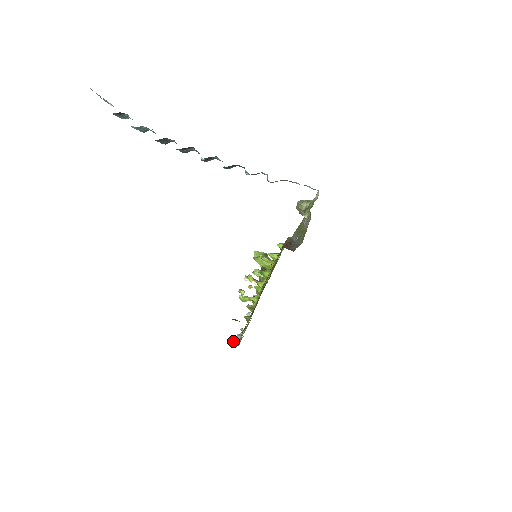
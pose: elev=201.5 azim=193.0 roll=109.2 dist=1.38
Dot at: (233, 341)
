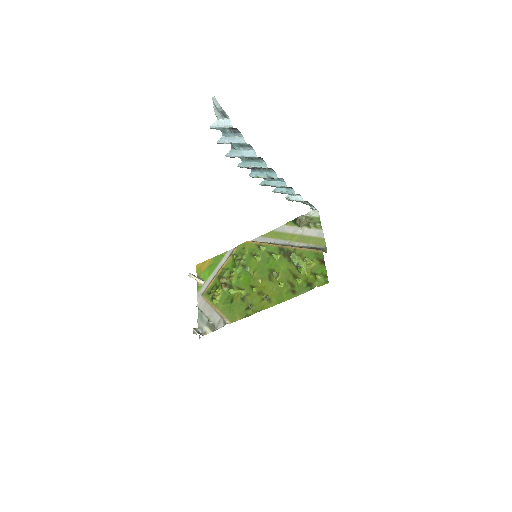
Dot at: (197, 332)
